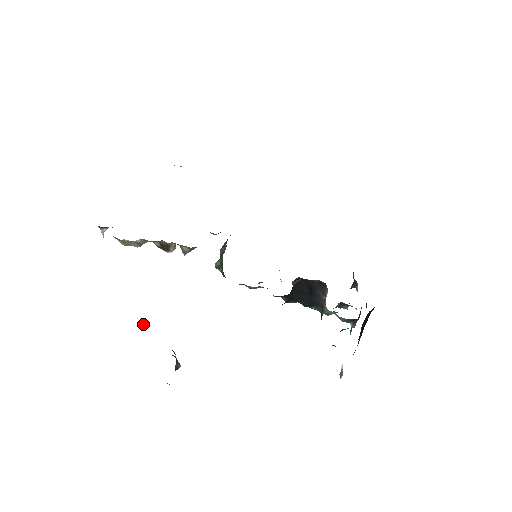
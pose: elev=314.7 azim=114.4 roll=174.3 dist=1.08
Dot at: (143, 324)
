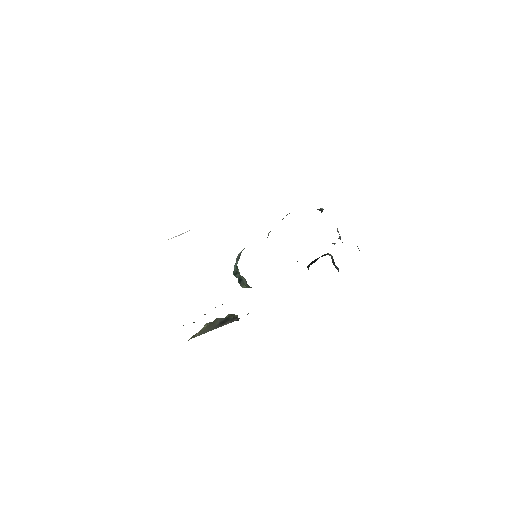
Dot at: (204, 327)
